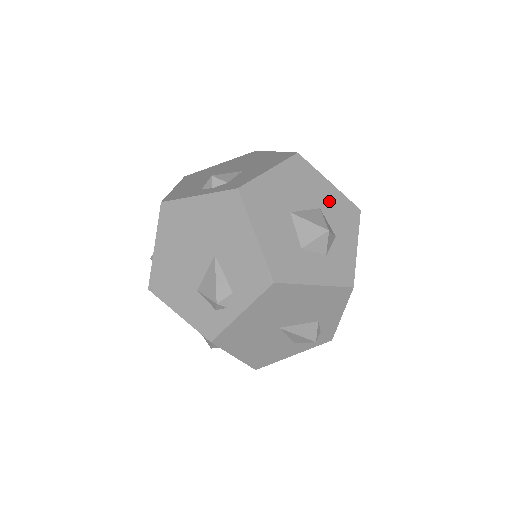
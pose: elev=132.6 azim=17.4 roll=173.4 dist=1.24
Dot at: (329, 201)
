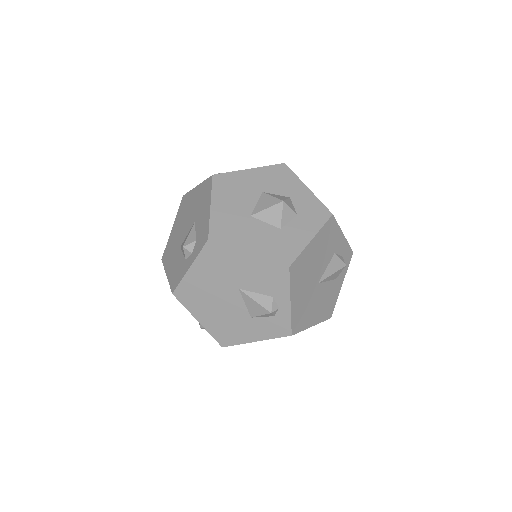
Dot at: (262, 181)
